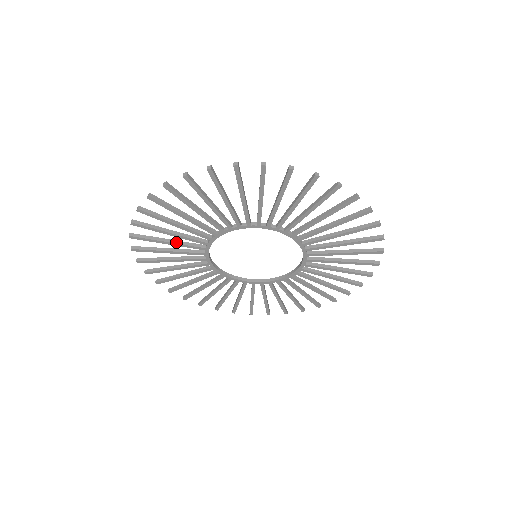
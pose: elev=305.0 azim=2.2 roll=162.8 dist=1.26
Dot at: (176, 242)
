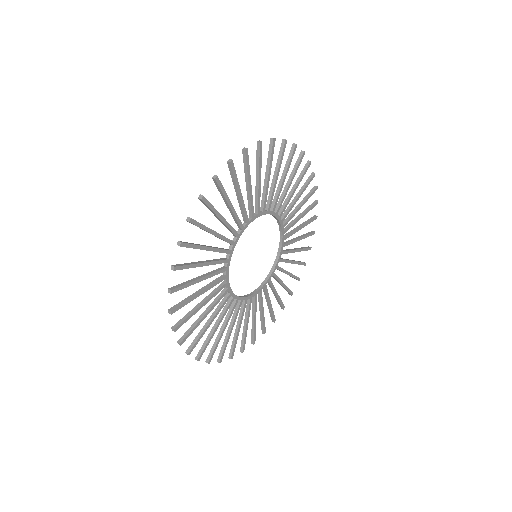
Dot at: (206, 299)
